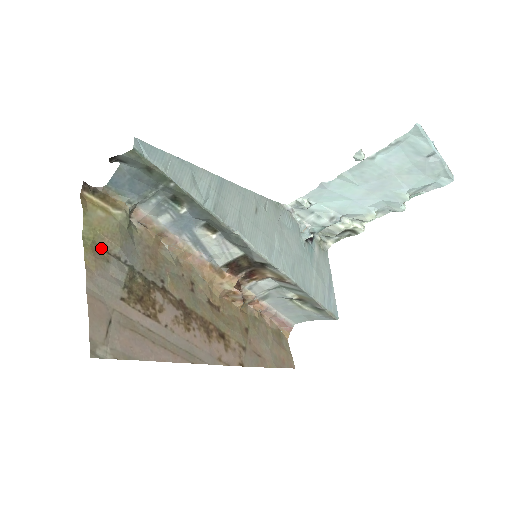
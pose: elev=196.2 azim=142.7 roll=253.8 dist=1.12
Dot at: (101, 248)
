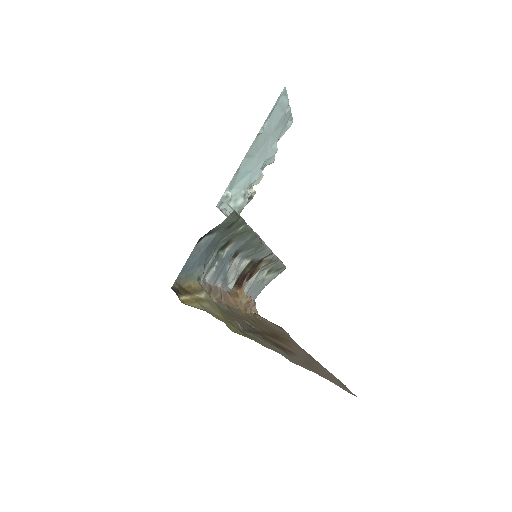
Dot at: occluded
